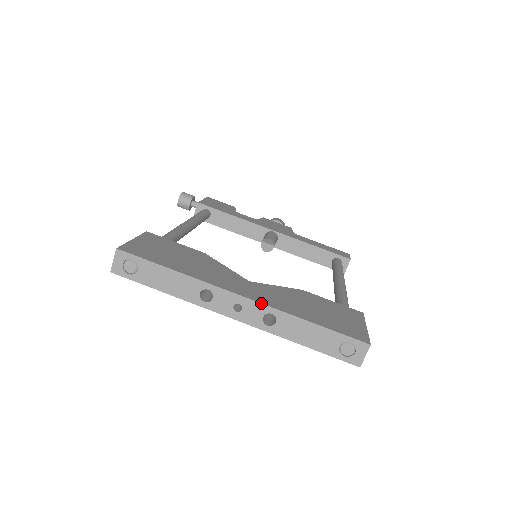
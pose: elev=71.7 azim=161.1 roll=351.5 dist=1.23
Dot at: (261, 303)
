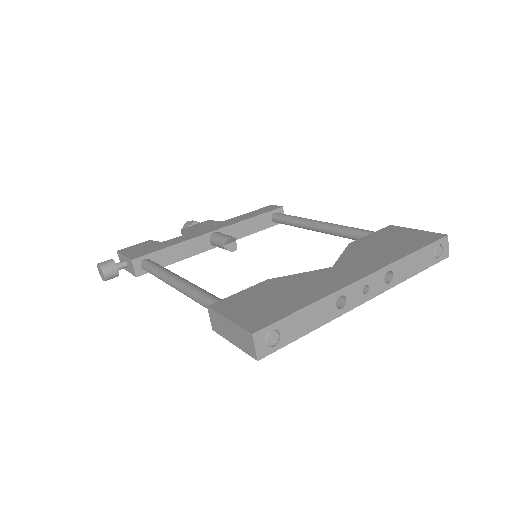
Dot at: (379, 270)
